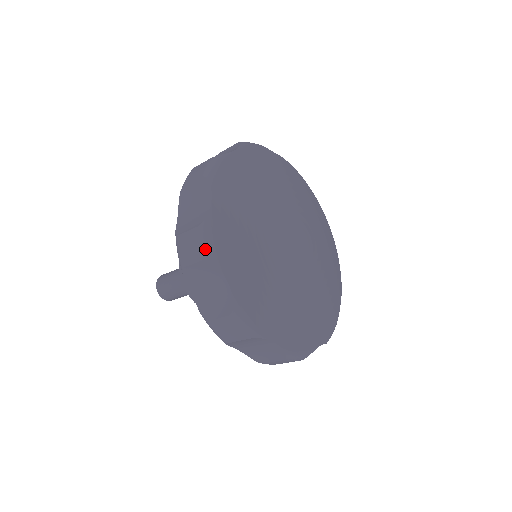
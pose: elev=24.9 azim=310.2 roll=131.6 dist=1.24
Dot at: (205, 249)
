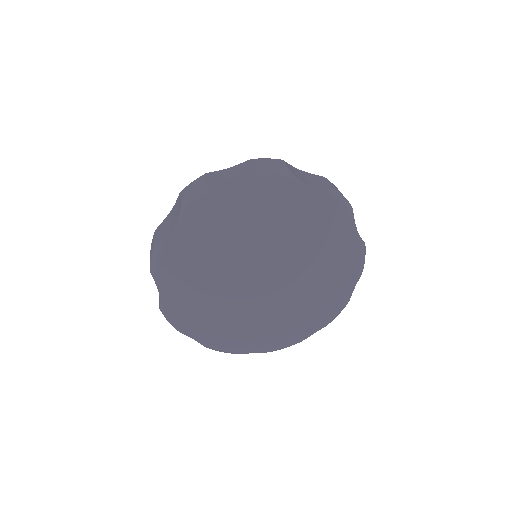
Dot at: occluded
